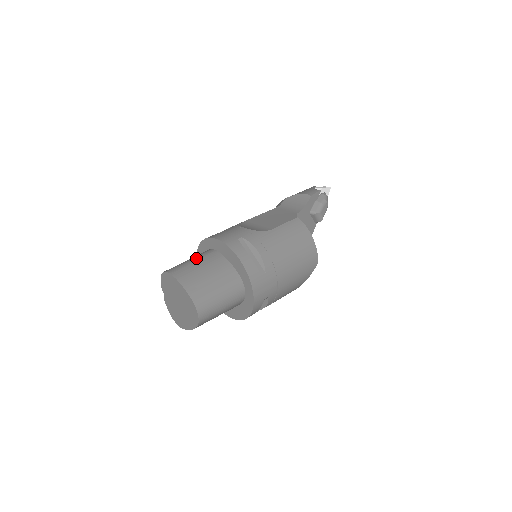
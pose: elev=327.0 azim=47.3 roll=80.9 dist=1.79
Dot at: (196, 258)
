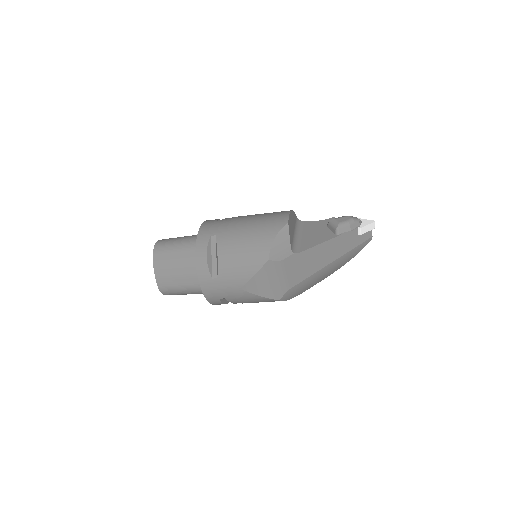
Dot at: occluded
